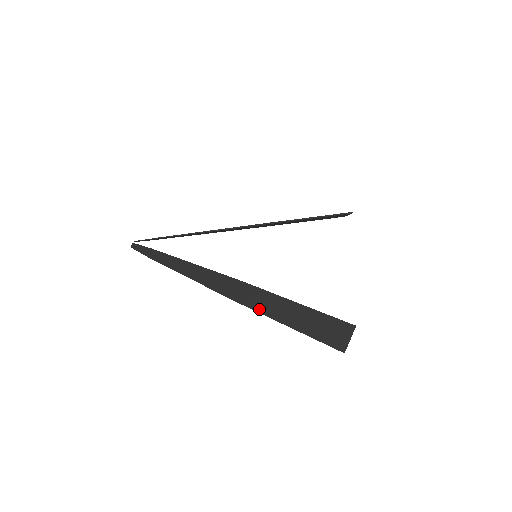
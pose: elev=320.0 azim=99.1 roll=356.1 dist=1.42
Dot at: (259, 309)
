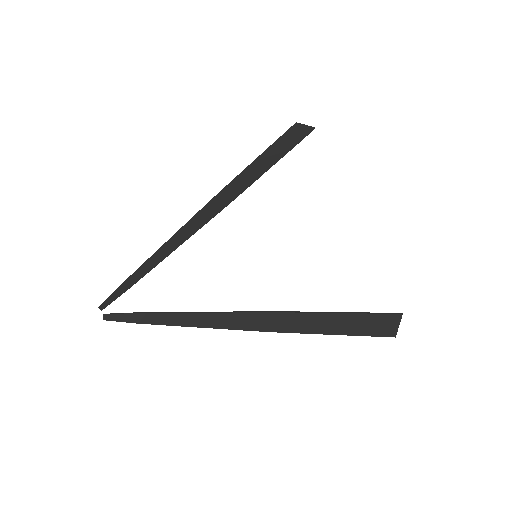
Dot at: (304, 331)
